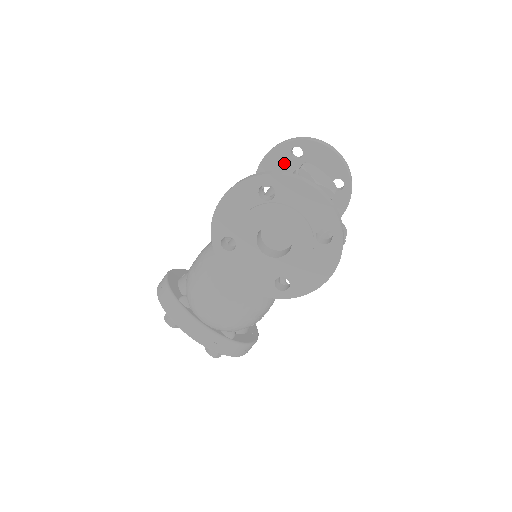
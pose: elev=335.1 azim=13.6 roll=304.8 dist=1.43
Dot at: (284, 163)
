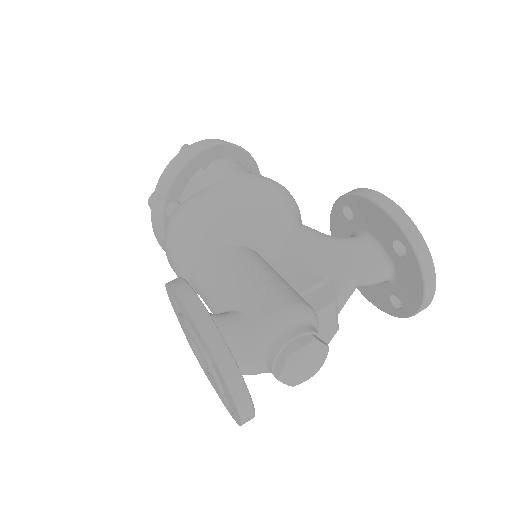
Dot at: (382, 232)
